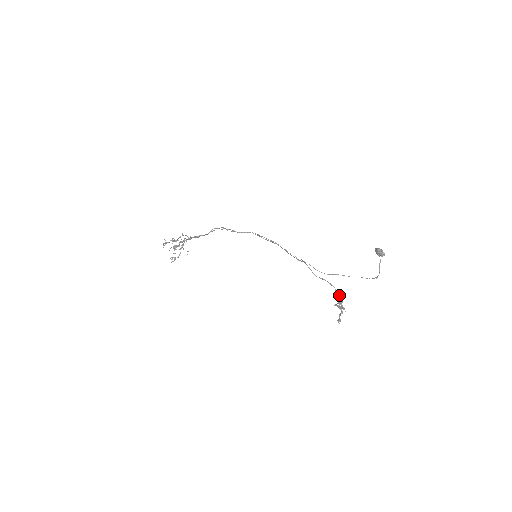
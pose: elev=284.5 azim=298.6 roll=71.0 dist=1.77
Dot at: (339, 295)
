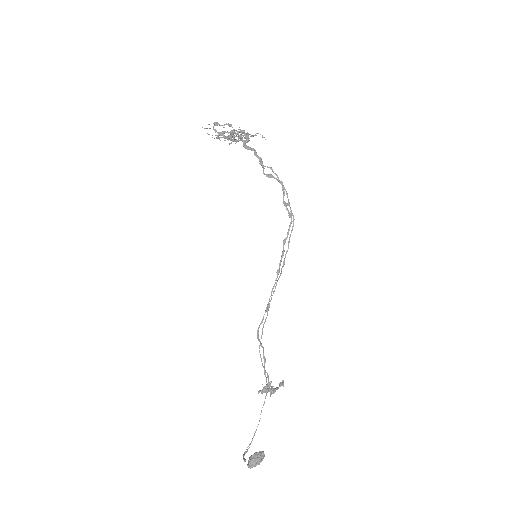
Dot at: (259, 391)
